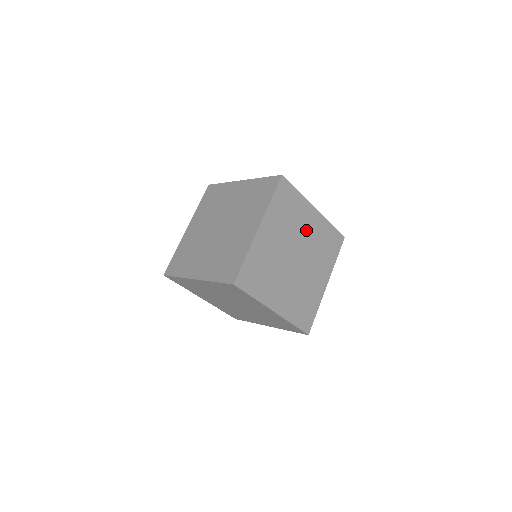
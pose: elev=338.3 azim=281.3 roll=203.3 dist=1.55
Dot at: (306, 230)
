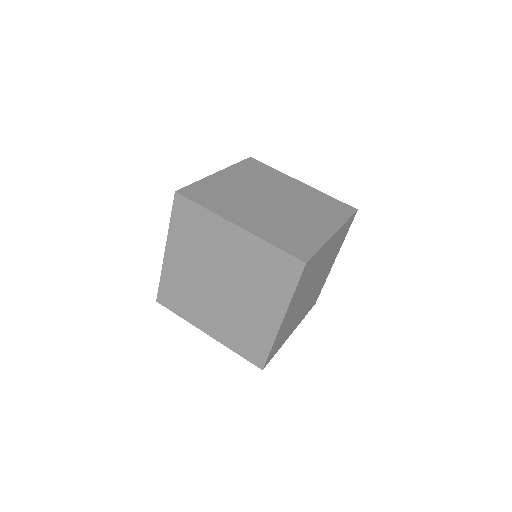
Dot at: (323, 259)
